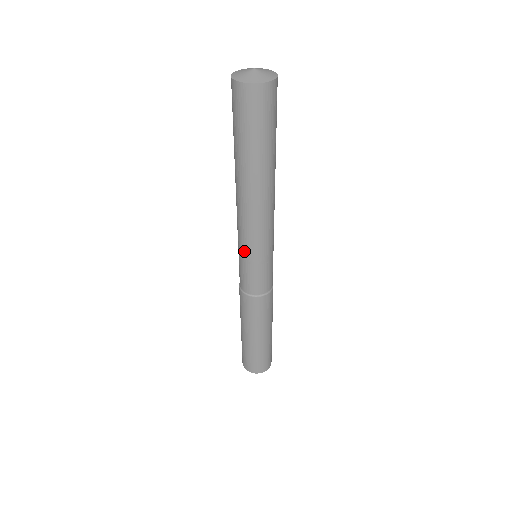
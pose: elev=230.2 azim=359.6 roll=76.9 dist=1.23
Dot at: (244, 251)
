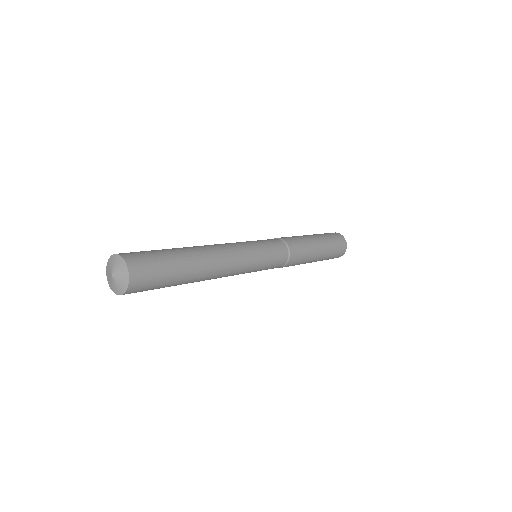
Dot at: occluded
